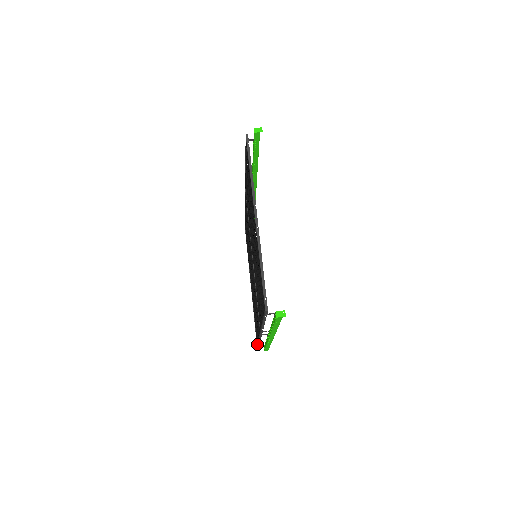
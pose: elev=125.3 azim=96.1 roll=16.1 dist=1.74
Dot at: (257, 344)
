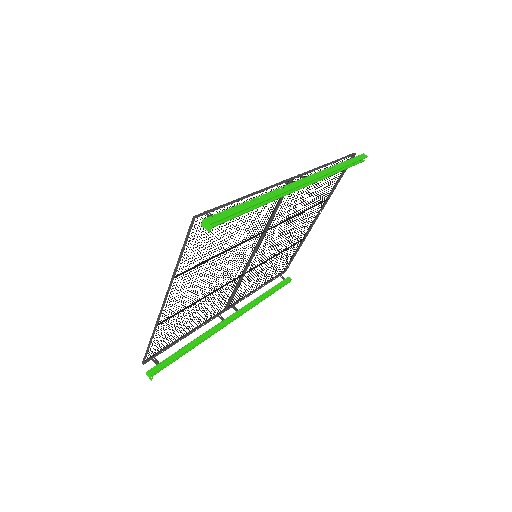
Dot at: (275, 276)
